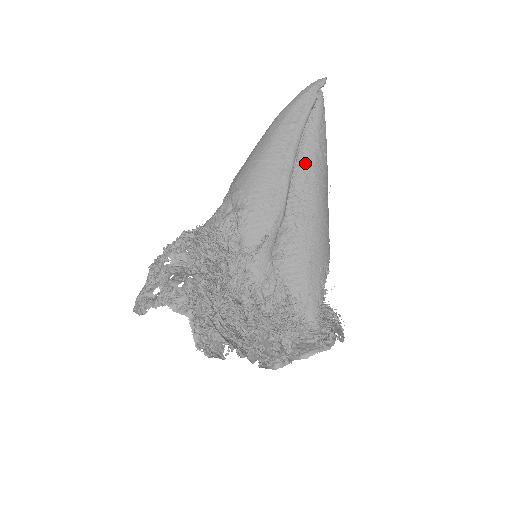
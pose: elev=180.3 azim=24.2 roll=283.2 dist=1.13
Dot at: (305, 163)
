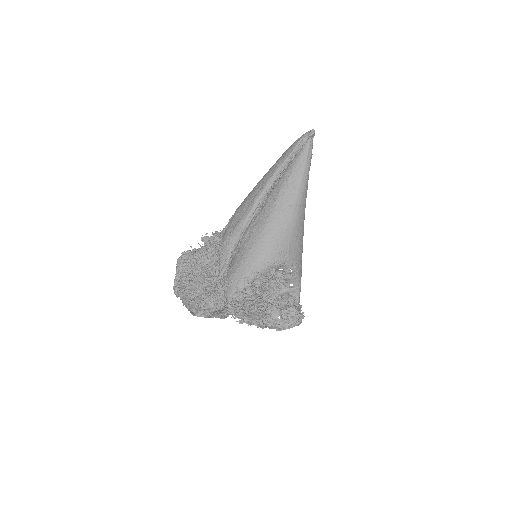
Dot at: (273, 192)
